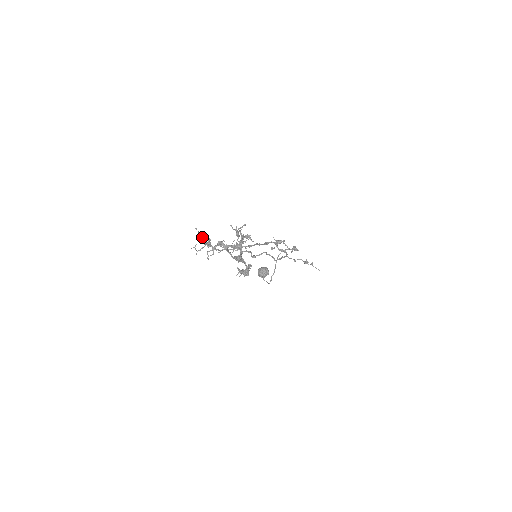
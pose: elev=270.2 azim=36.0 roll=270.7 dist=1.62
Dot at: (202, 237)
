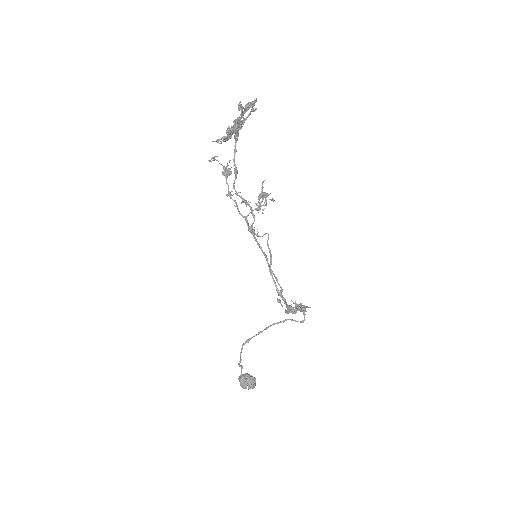
Dot at: occluded
